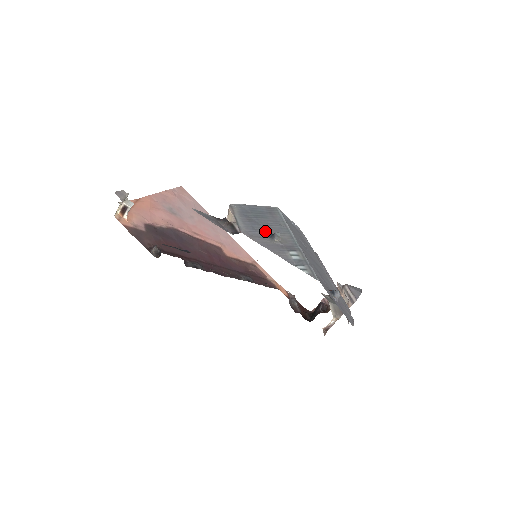
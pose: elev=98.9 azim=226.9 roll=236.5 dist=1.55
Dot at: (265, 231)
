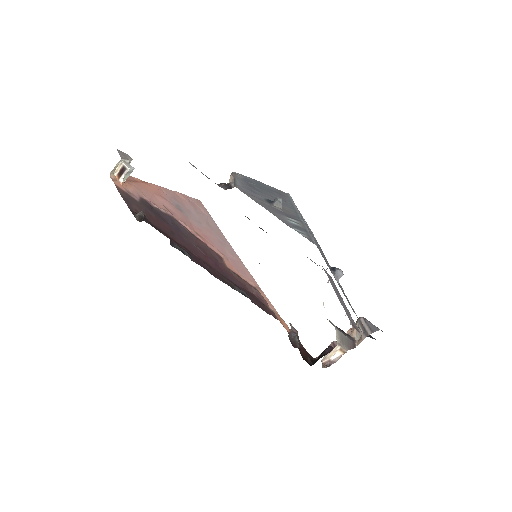
Dot at: (265, 197)
